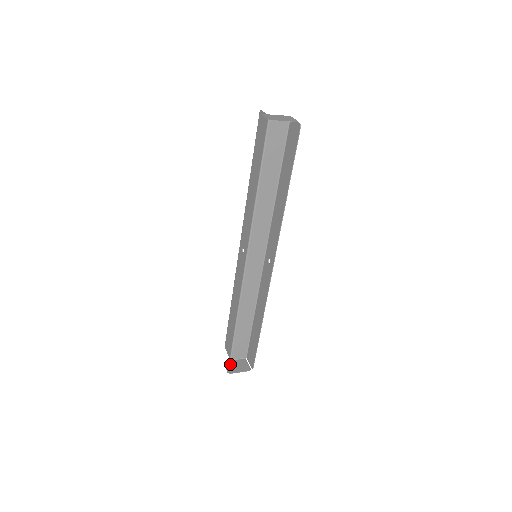
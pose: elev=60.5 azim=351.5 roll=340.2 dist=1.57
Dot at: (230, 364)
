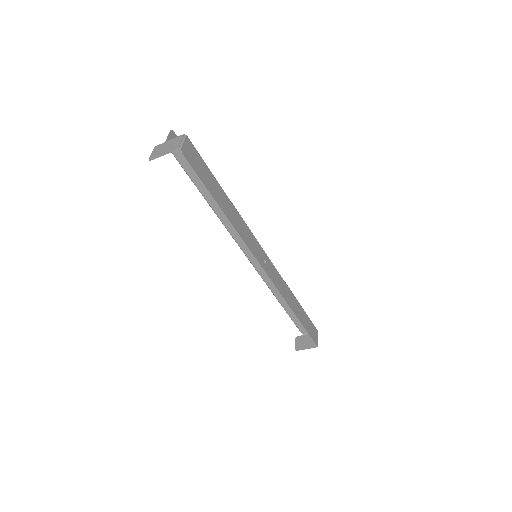
Dot at: (300, 339)
